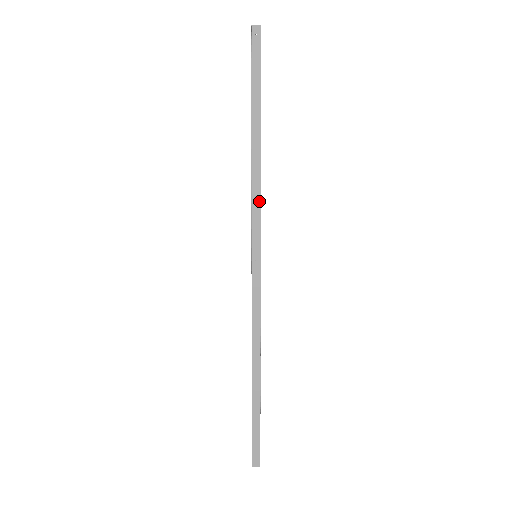
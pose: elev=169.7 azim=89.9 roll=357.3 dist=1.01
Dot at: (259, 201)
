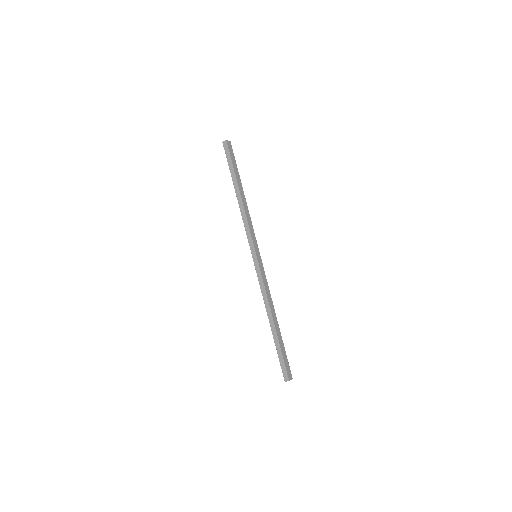
Dot at: (248, 226)
